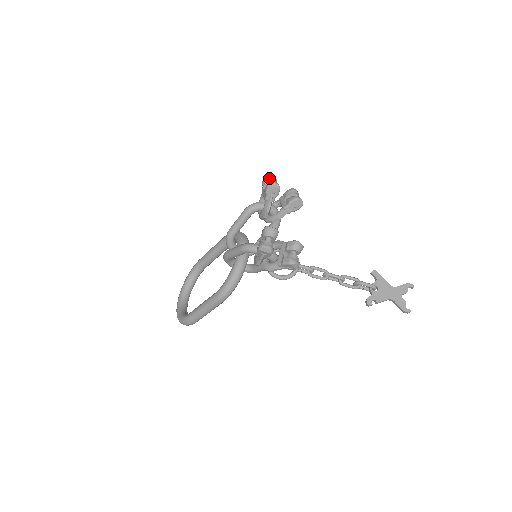
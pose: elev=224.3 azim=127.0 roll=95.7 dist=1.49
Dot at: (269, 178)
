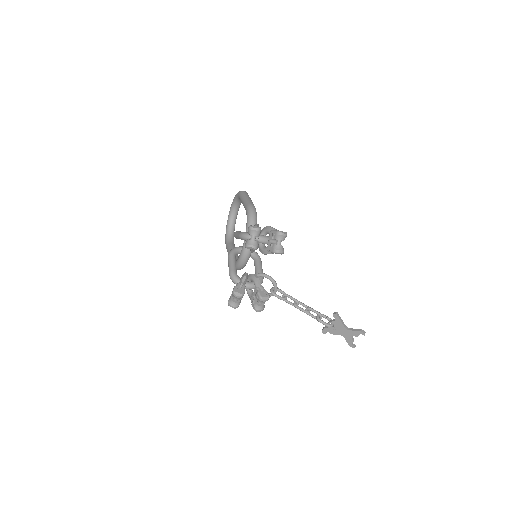
Dot at: (251, 233)
